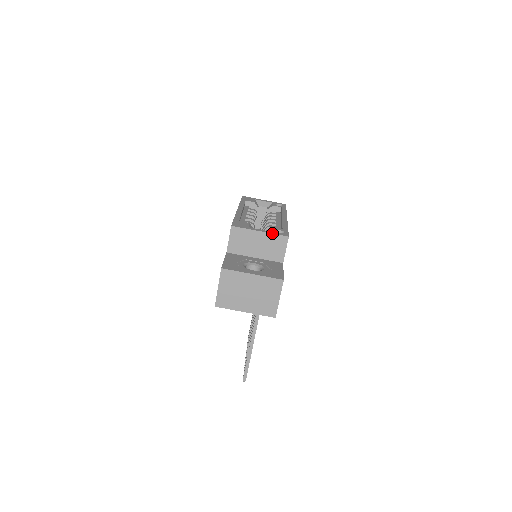
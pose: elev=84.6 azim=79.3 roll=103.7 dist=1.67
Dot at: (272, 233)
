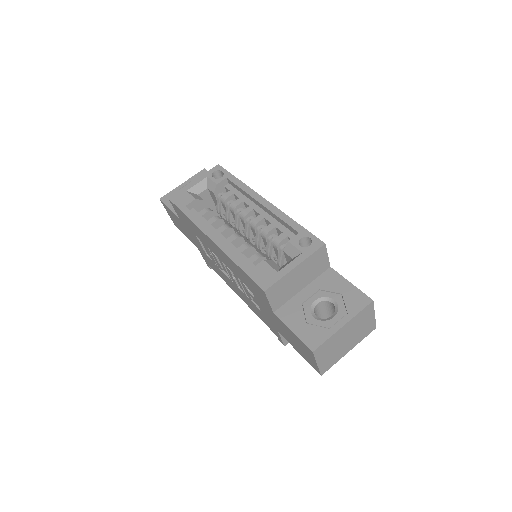
Dot at: (308, 257)
